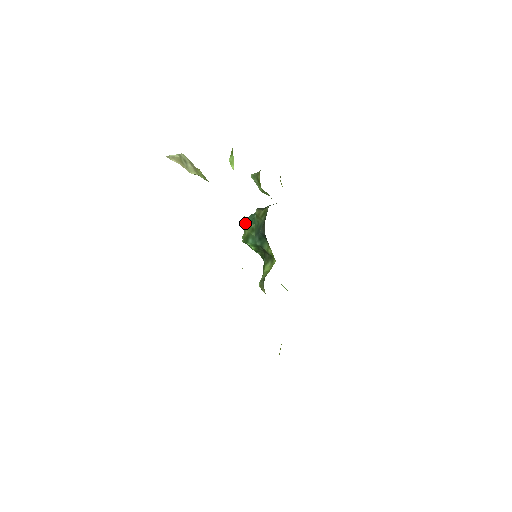
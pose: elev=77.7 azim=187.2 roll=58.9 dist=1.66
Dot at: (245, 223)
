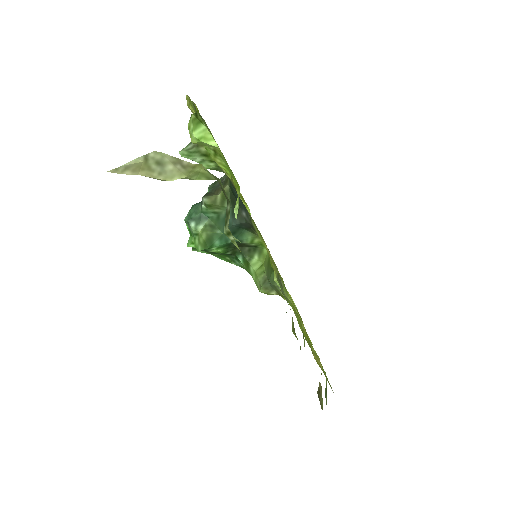
Dot at: (192, 224)
